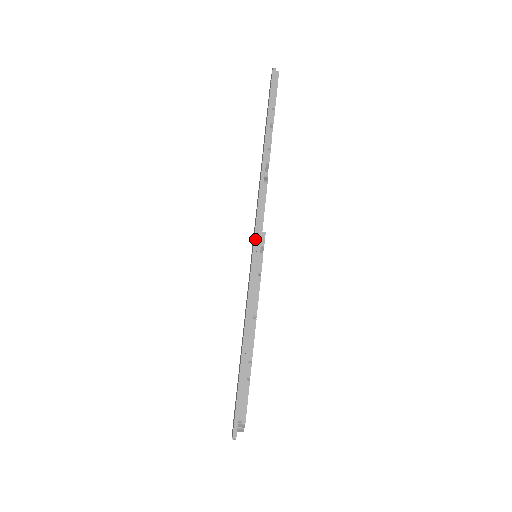
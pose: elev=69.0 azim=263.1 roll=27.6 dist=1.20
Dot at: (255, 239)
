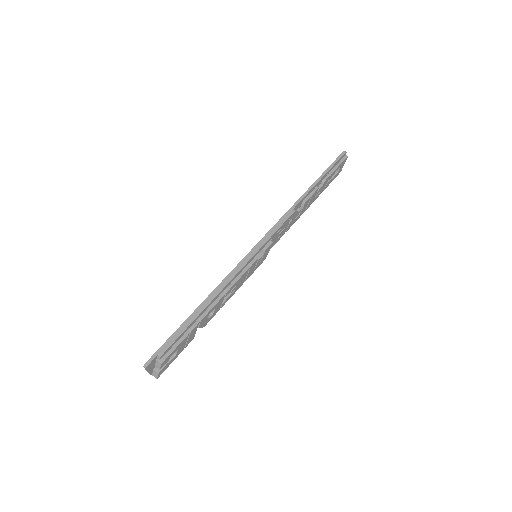
Dot at: (262, 240)
